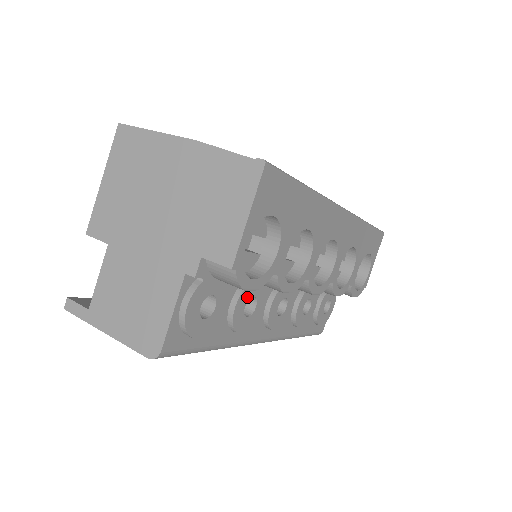
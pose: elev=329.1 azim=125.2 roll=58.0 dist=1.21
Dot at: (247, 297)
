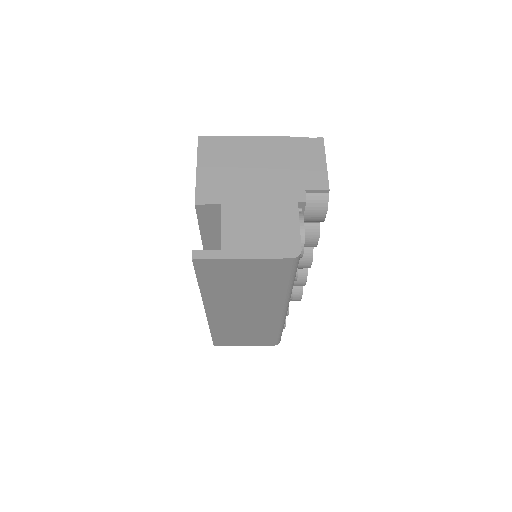
Dot at: occluded
